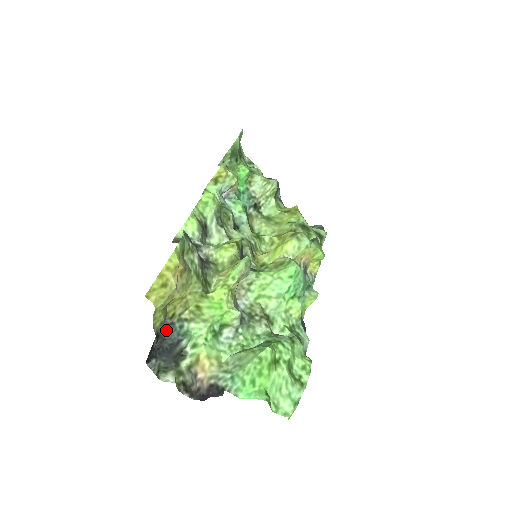
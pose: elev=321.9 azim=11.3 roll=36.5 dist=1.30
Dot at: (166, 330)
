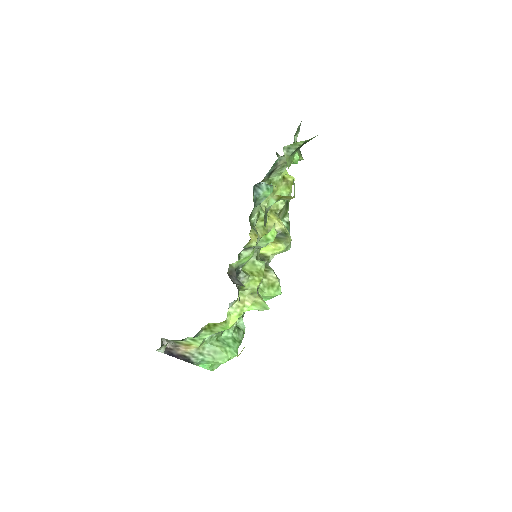
Dot at: occluded
